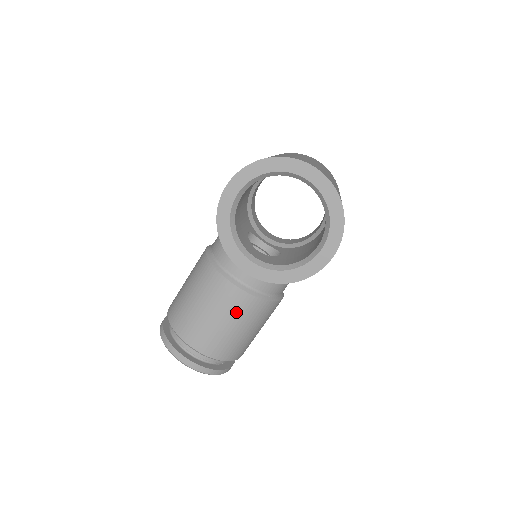
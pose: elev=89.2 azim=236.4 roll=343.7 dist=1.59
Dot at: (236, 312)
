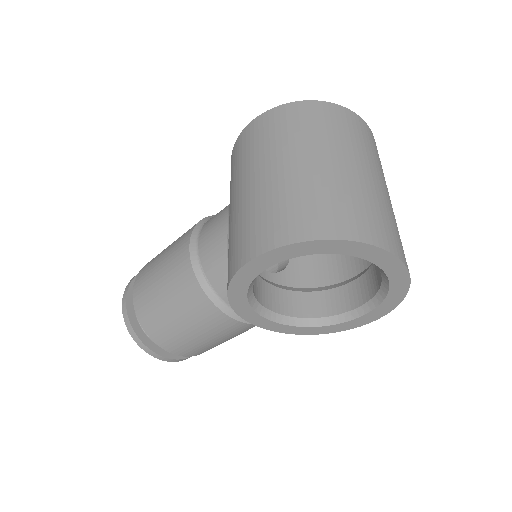
Dot at: (231, 334)
